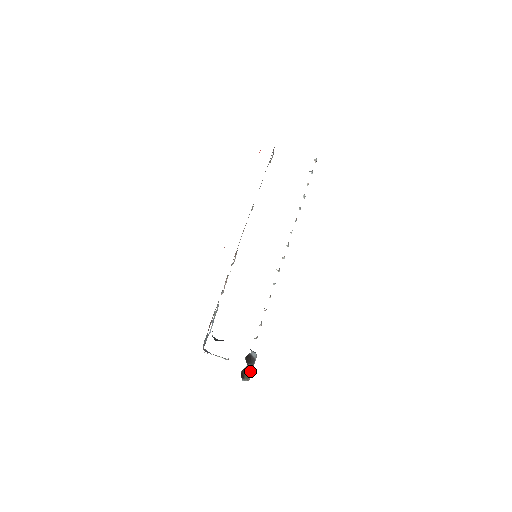
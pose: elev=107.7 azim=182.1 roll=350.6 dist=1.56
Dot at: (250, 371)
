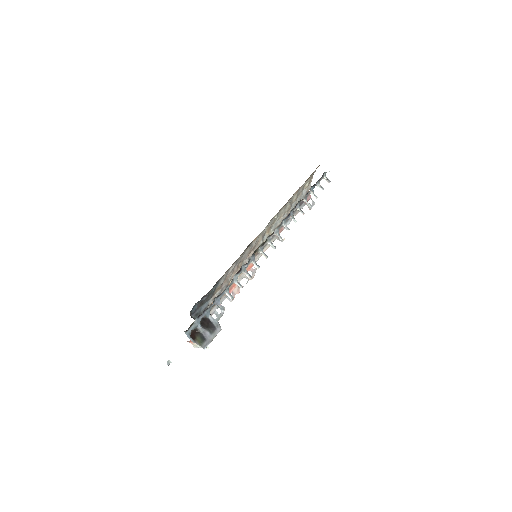
Dot at: (206, 338)
